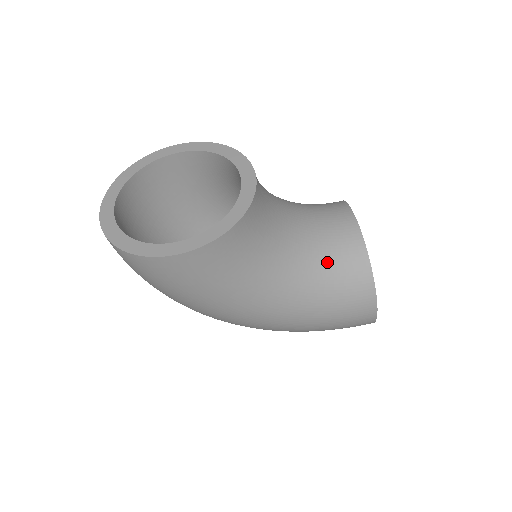
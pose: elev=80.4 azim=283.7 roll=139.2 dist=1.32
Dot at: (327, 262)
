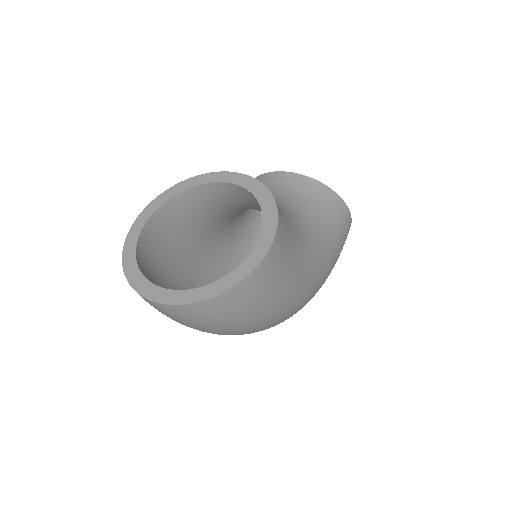
Dot at: (307, 204)
